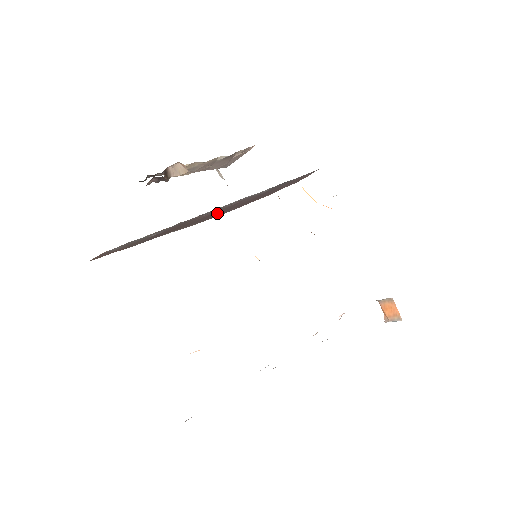
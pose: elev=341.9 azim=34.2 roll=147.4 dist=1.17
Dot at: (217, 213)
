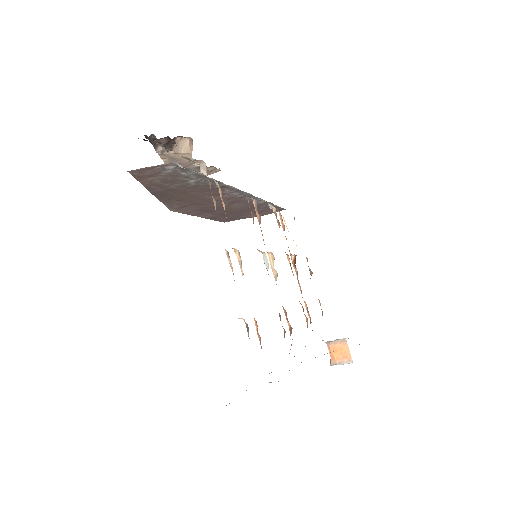
Dot at: (210, 205)
